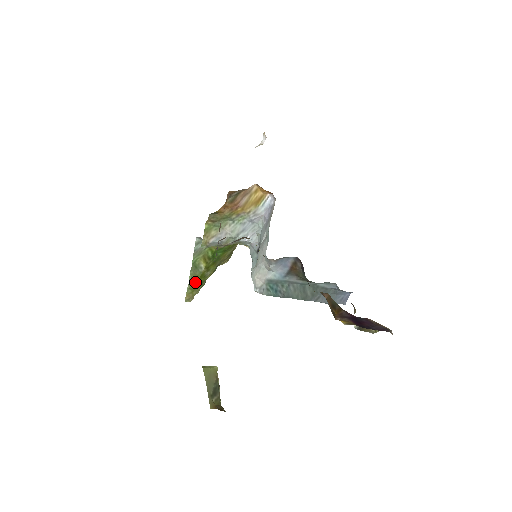
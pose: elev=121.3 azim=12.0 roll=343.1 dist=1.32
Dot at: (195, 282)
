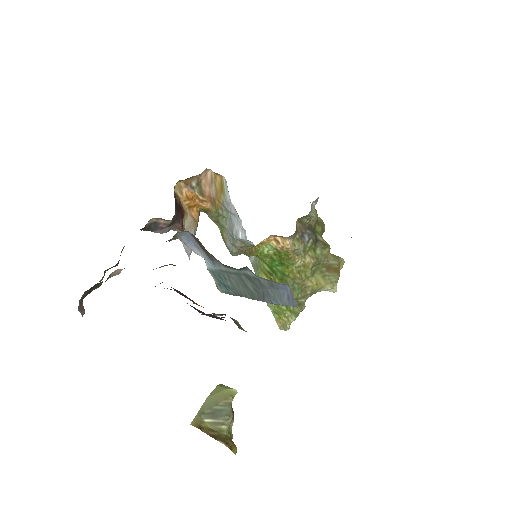
Dot at: occluded
